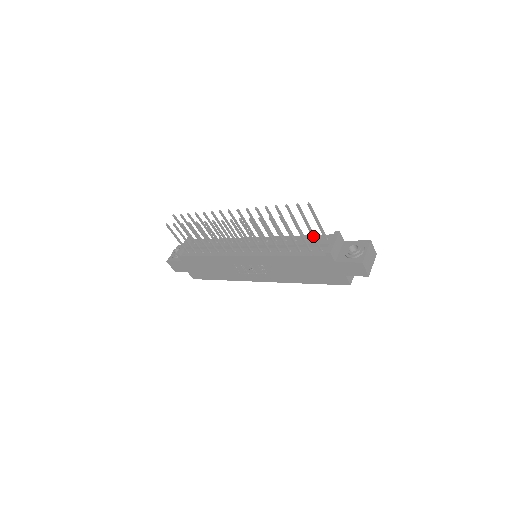
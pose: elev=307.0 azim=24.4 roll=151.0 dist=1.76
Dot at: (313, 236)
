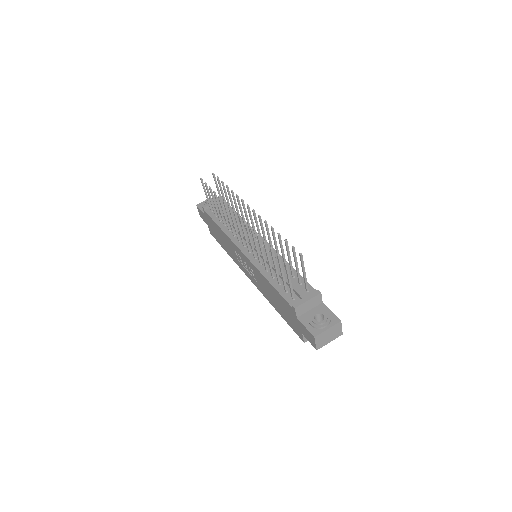
Dot at: (289, 284)
